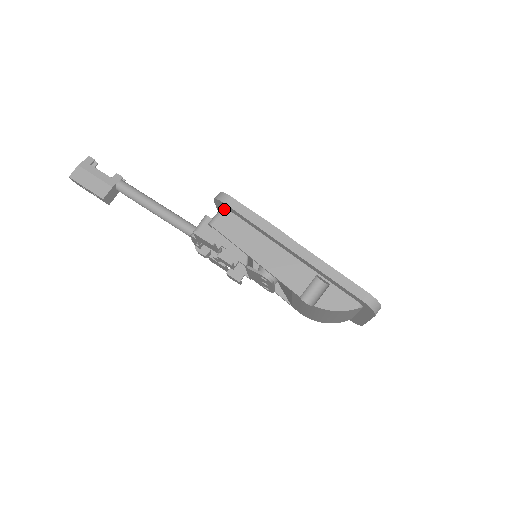
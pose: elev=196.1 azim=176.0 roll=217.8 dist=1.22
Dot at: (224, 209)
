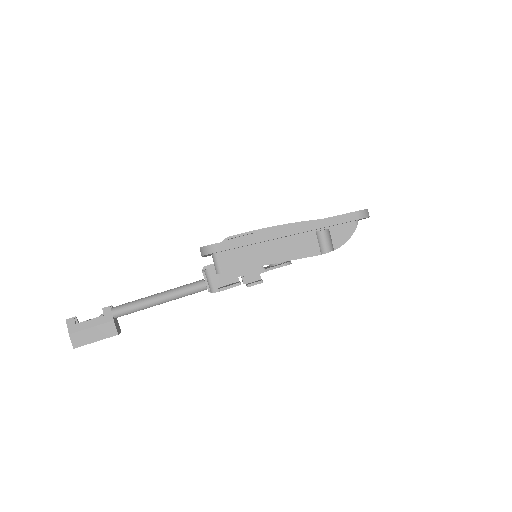
Dot at: (216, 255)
